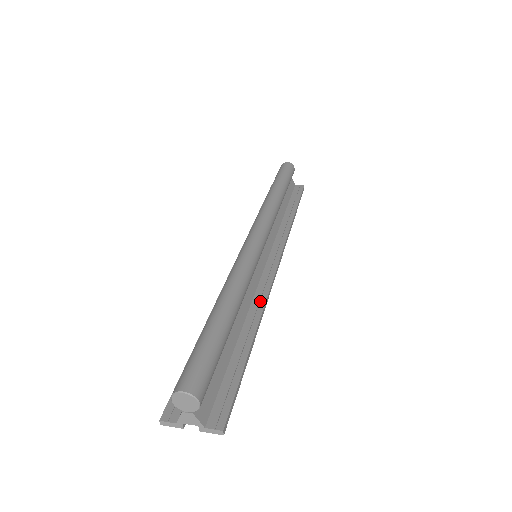
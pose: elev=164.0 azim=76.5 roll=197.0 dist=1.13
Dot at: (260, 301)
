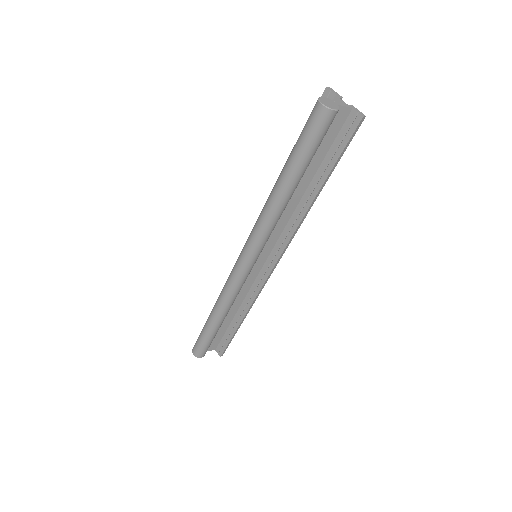
Dot at: (251, 297)
